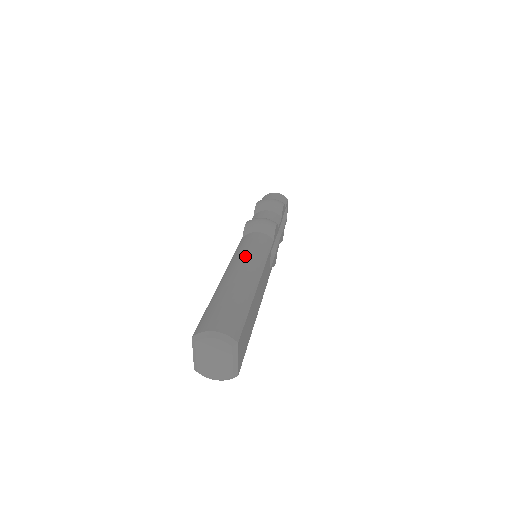
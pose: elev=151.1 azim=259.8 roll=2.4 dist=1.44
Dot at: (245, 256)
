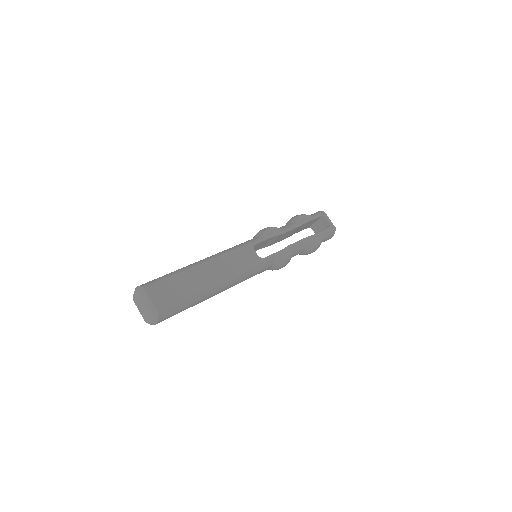
Dot at: occluded
